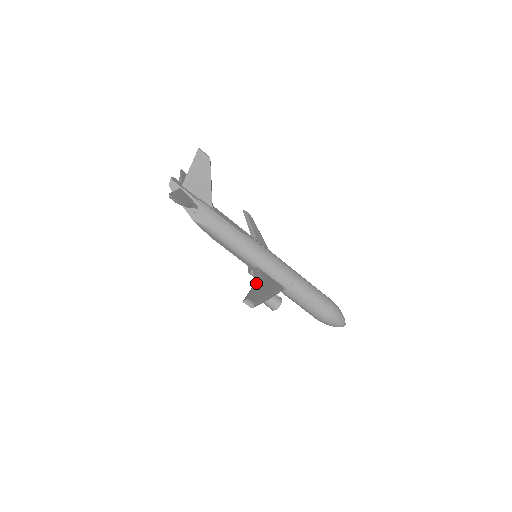
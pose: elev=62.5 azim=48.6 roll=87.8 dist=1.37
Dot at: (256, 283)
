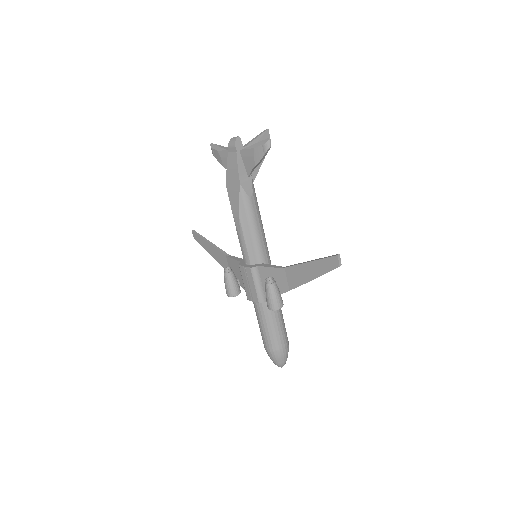
Dot at: (297, 264)
